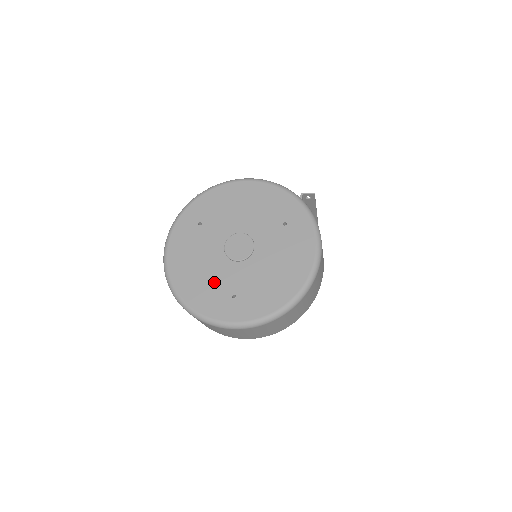
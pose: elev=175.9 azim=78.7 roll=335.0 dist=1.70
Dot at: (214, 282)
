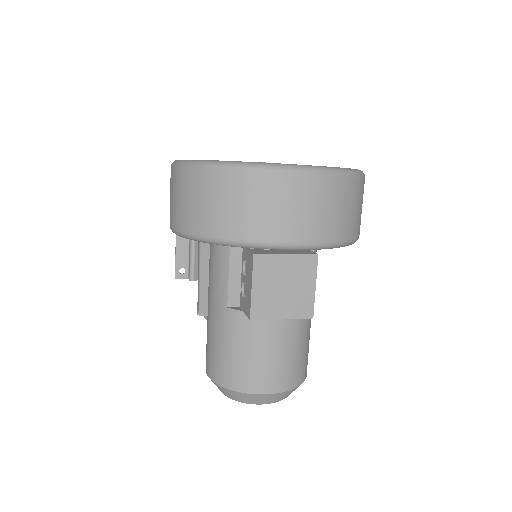
Dot at: occluded
